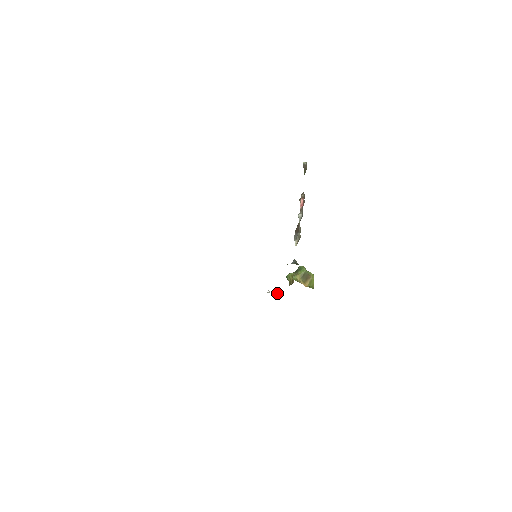
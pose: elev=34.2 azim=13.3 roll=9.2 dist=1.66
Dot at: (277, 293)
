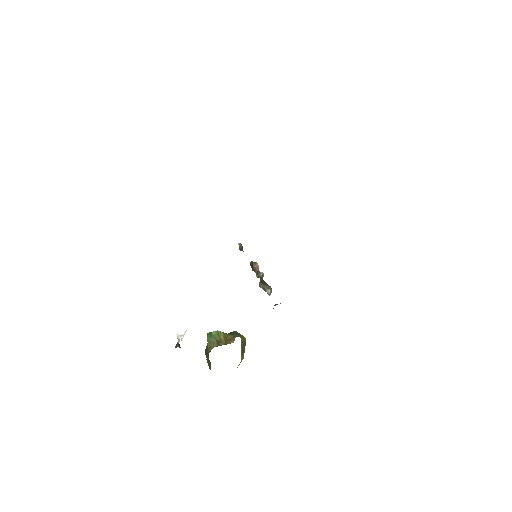
Dot at: occluded
